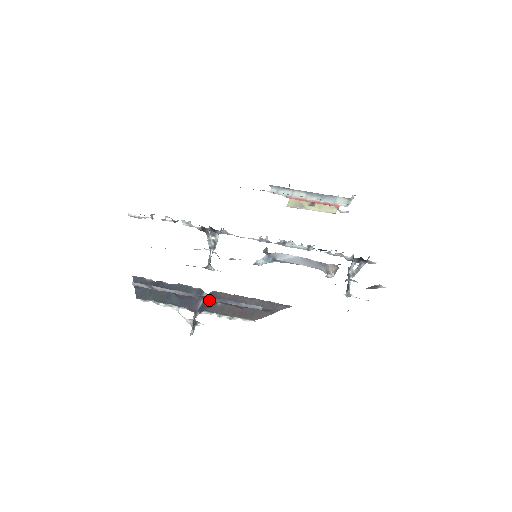
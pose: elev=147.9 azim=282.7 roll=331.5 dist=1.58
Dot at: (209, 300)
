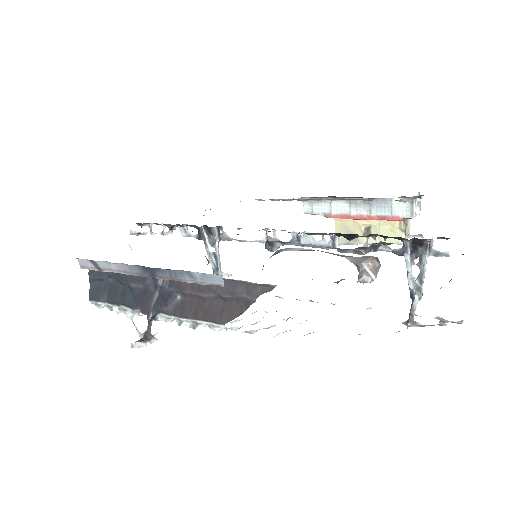
Dot at: (166, 291)
